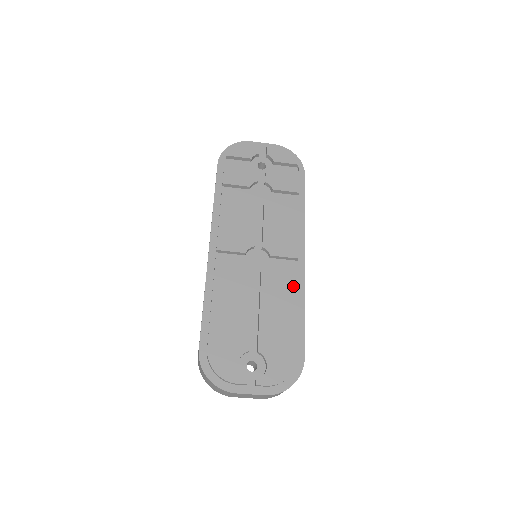
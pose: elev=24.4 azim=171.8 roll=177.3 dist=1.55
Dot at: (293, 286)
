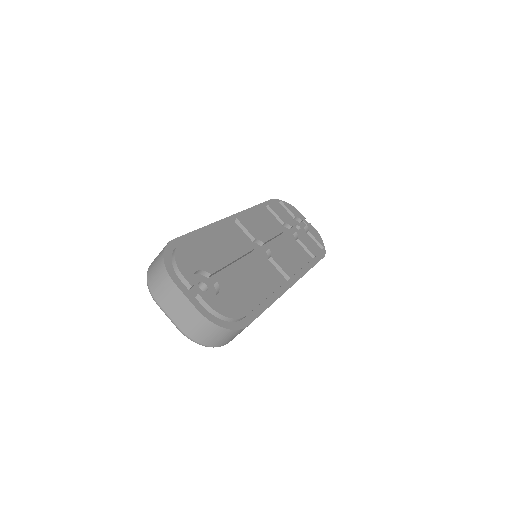
Dot at: (275, 284)
